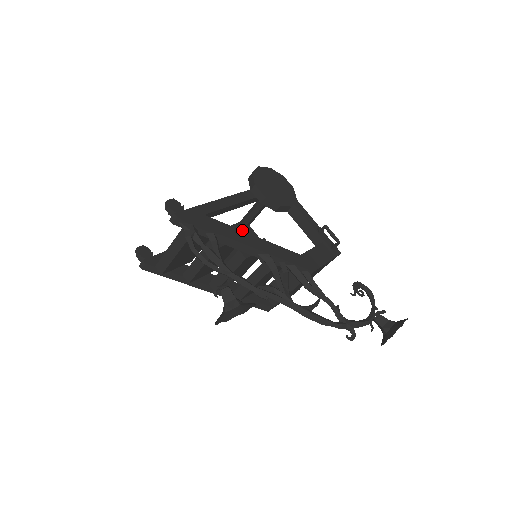
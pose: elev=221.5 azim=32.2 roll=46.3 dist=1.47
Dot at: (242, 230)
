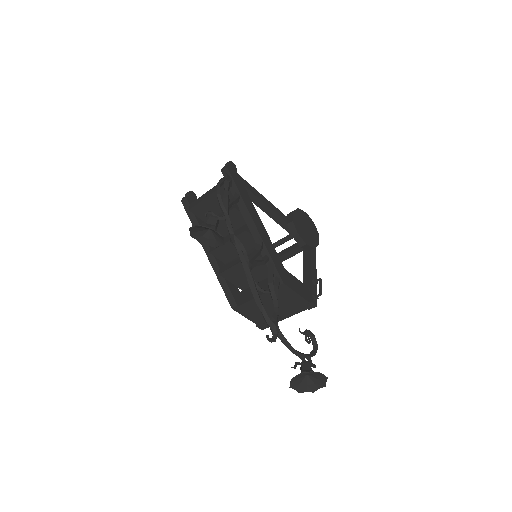
Dot at: occluded
